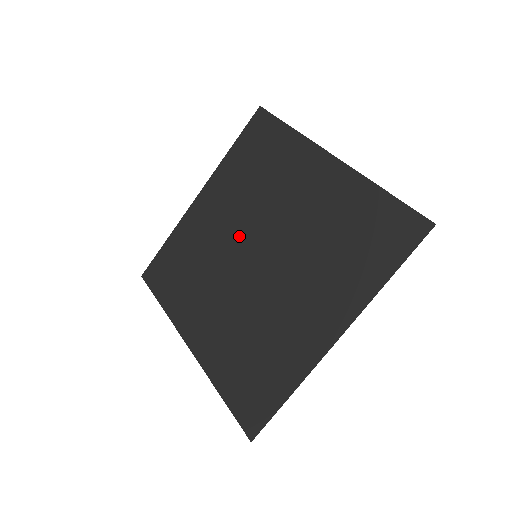
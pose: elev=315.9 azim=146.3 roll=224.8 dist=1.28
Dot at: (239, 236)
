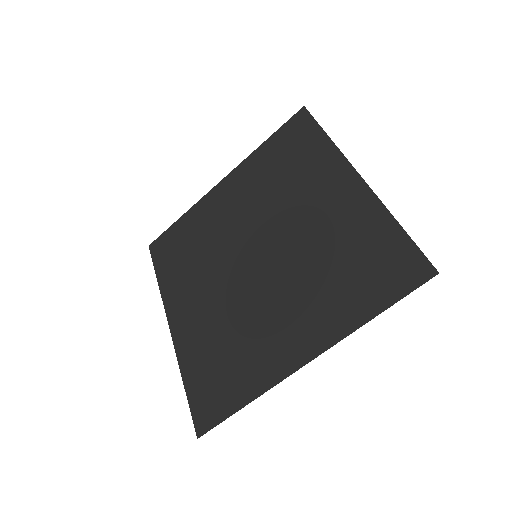
Dot at: (246, 232)
